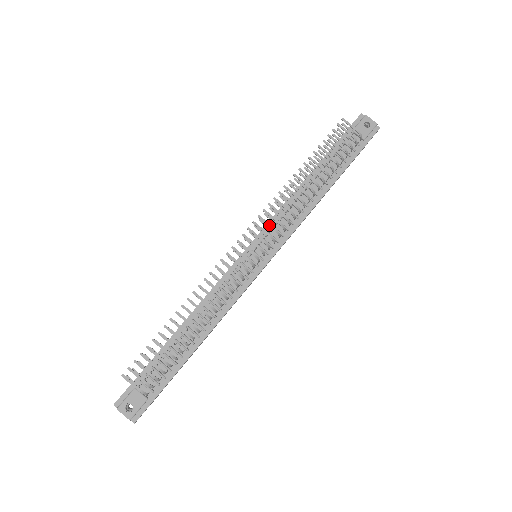
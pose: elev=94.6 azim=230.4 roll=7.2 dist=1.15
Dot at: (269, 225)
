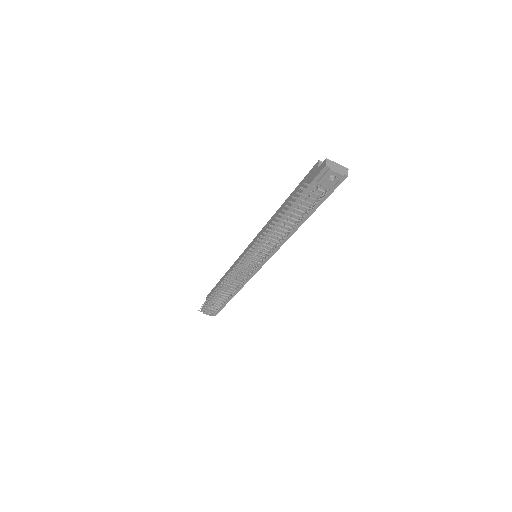
Dot at: occluded
